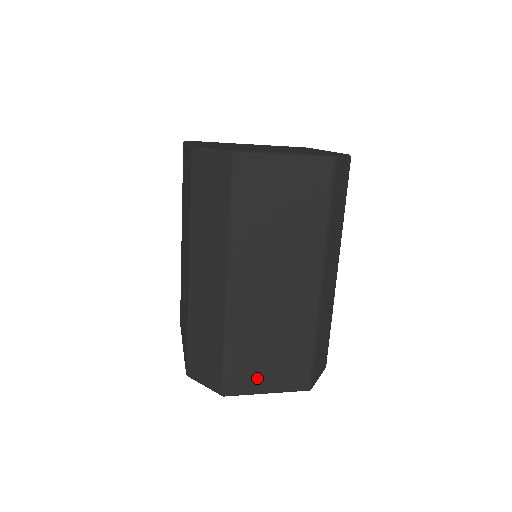
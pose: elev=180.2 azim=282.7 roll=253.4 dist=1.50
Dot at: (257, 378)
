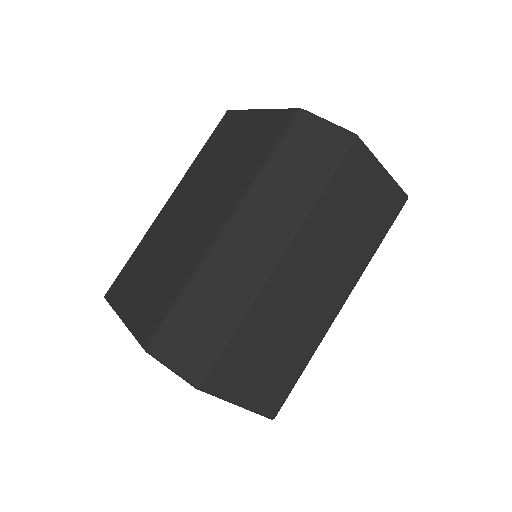
Dot at: (240, 381)
